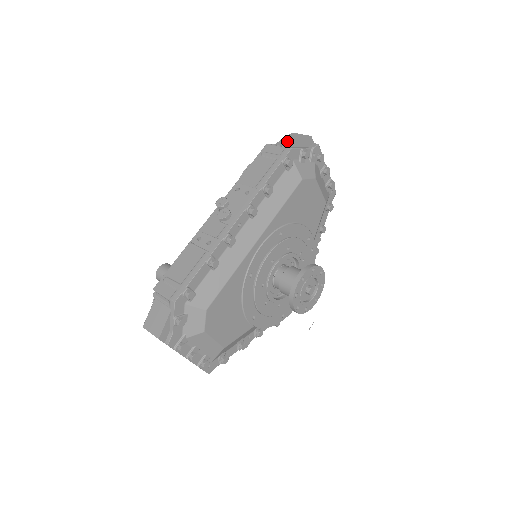
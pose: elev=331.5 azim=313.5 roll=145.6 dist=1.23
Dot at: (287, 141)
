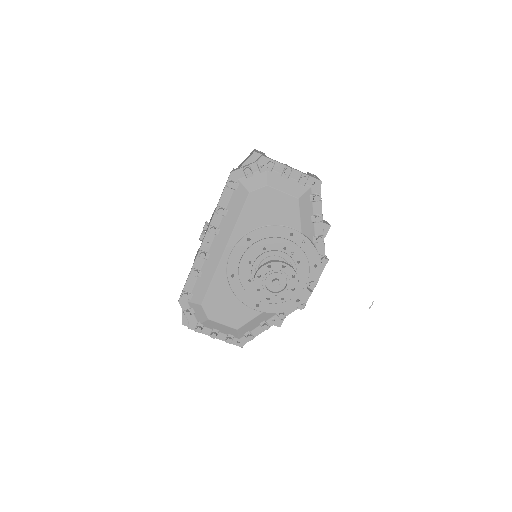
Dot at: occluded
